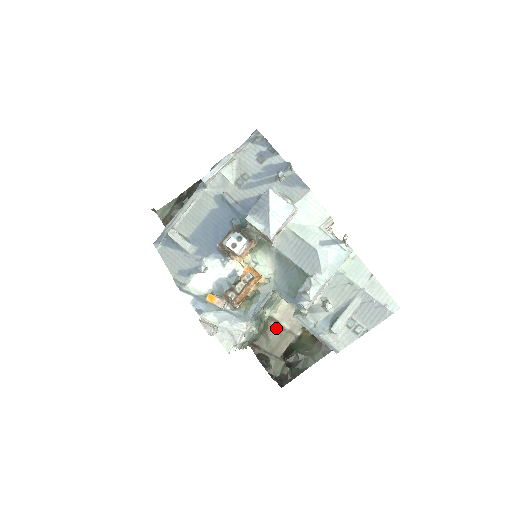
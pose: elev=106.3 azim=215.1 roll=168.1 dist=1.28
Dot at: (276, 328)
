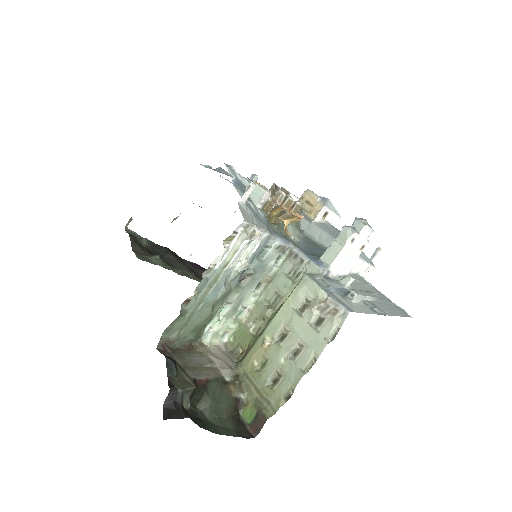
Dot at: (201, 356)
